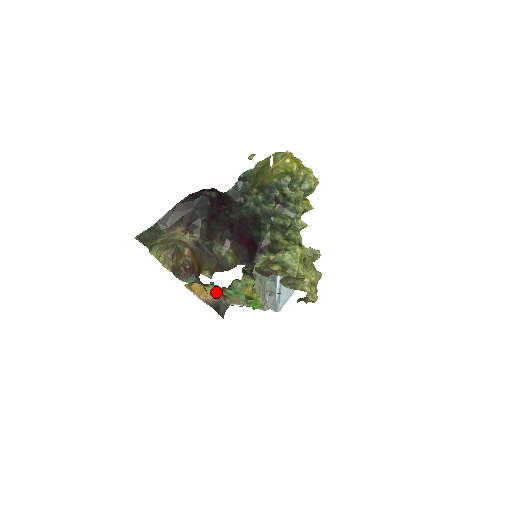
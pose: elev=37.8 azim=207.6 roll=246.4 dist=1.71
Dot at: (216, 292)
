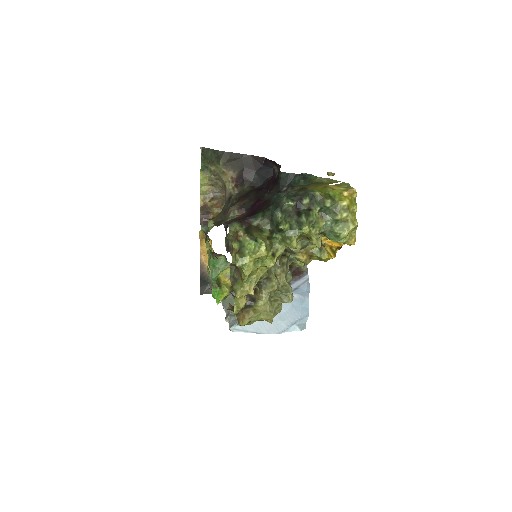
Dot at: occluded
